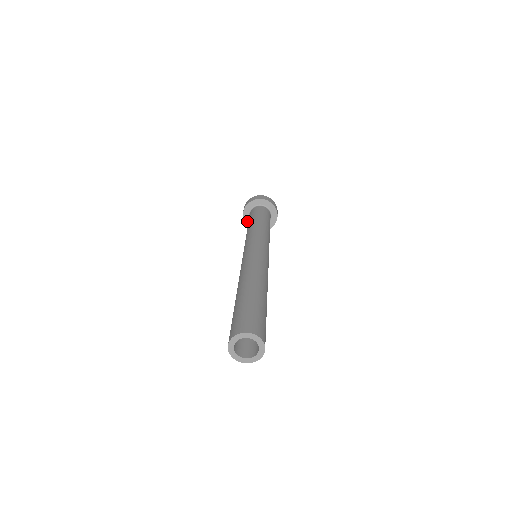
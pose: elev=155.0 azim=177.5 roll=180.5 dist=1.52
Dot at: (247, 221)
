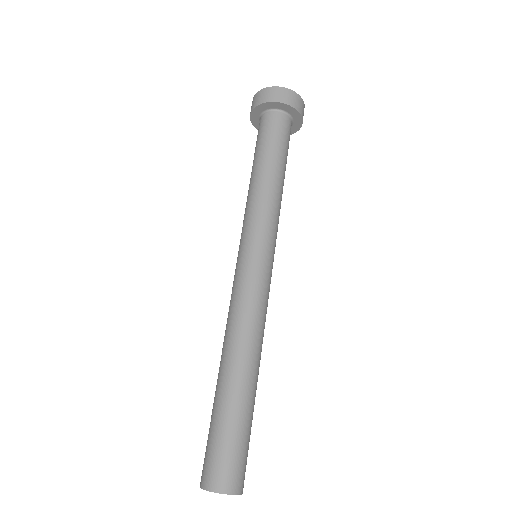
Dot at: (258, 110)
